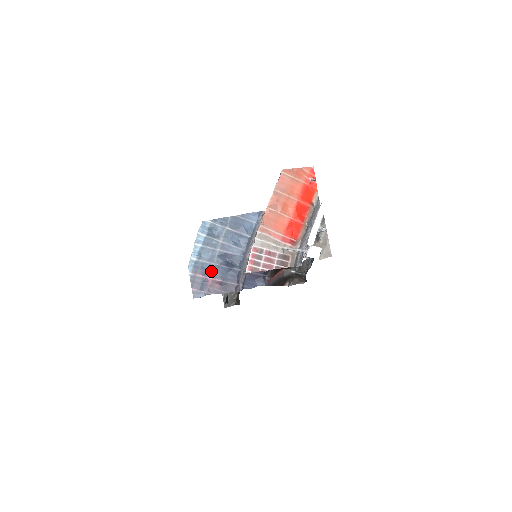
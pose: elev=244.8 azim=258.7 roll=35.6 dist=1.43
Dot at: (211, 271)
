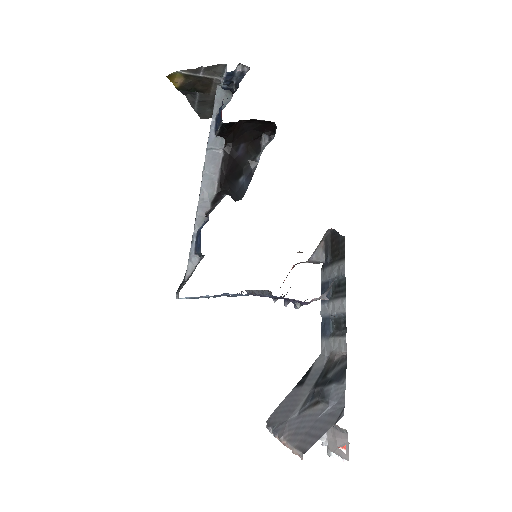
Dot at: occluded
